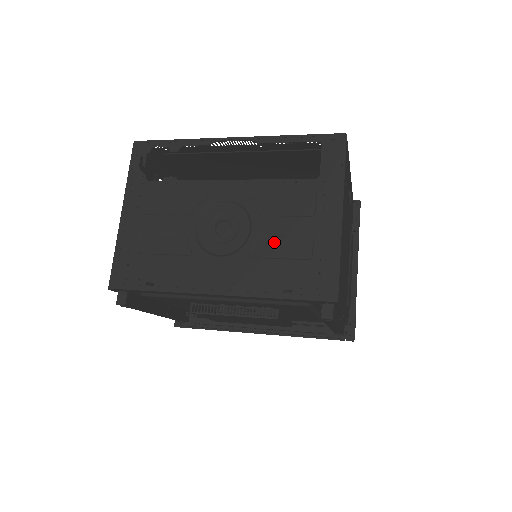
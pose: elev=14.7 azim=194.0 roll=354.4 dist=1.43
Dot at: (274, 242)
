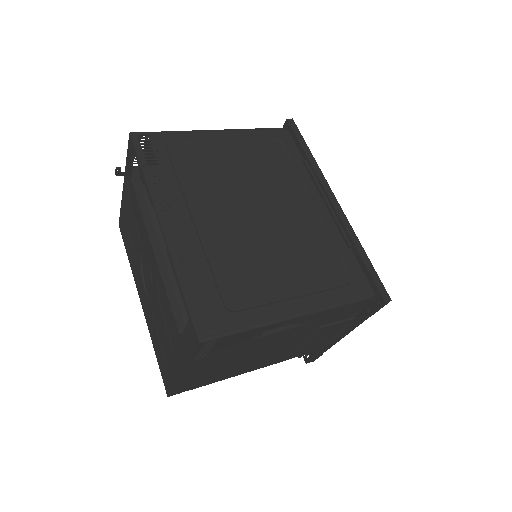
Dot at: (159, 326)
